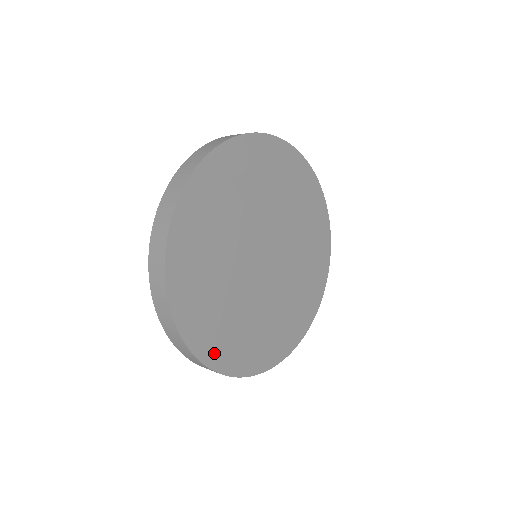
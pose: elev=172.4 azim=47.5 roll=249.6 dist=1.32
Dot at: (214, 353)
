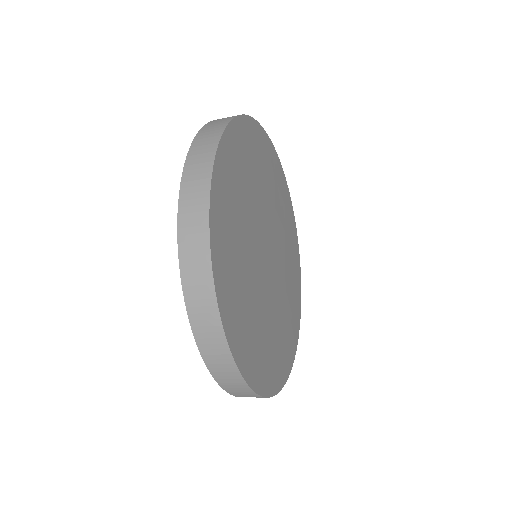
Dot at: (218, 224)
